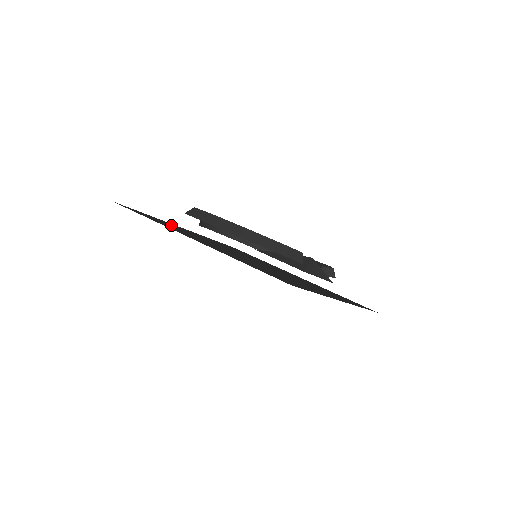
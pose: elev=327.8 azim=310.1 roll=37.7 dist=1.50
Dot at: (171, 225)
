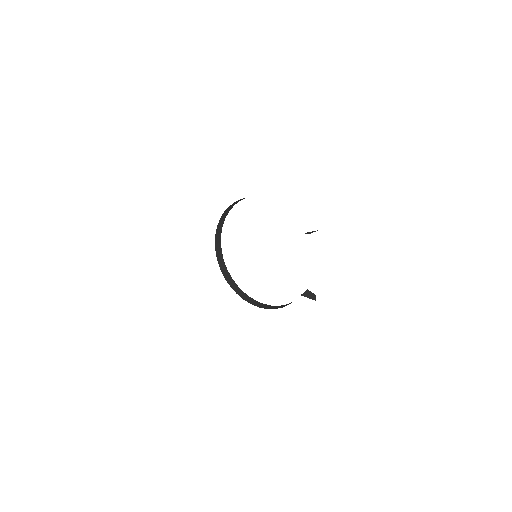
Dot at: occluded
